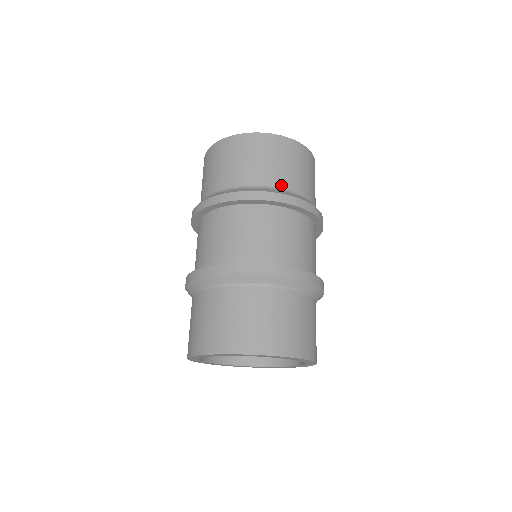
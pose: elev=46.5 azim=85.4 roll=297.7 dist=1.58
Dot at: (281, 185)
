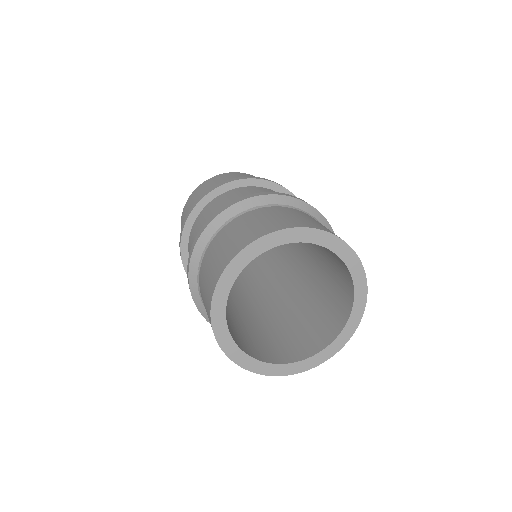
Dot at: occluded
